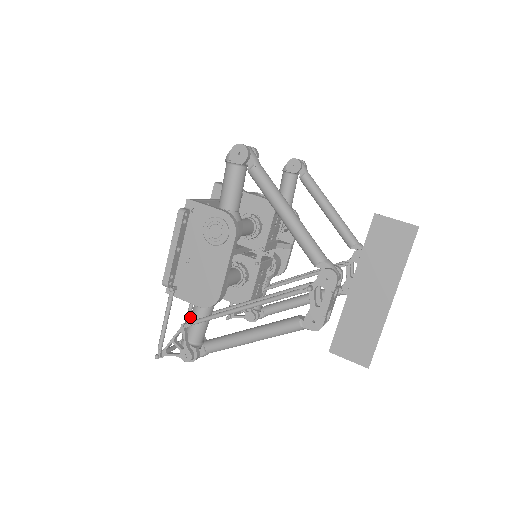
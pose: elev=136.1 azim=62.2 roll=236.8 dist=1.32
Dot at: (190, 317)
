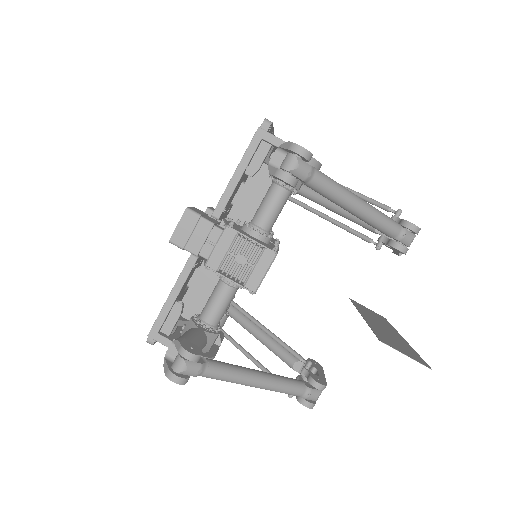
Dot at: occluded
